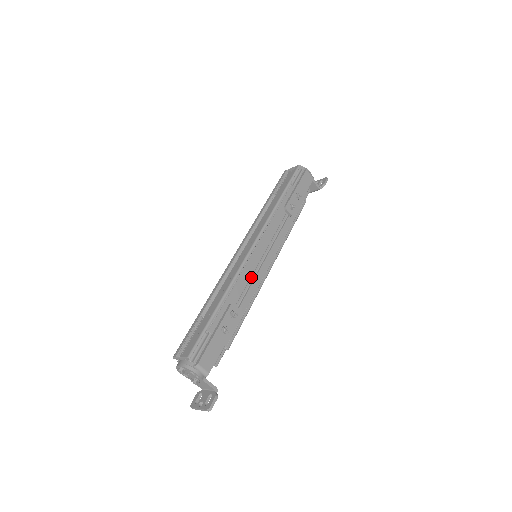
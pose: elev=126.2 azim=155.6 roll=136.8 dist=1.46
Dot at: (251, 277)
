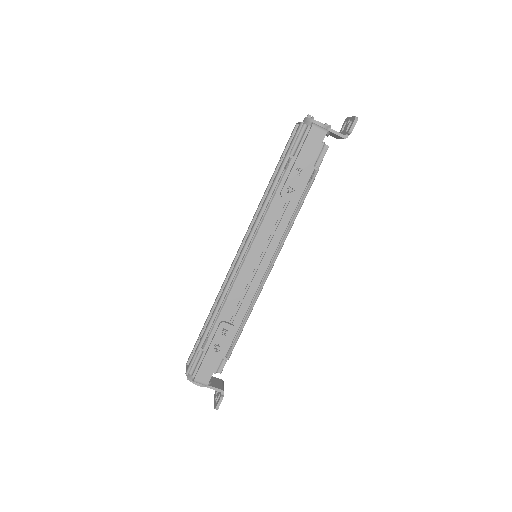
Dot at: (247, 285)
